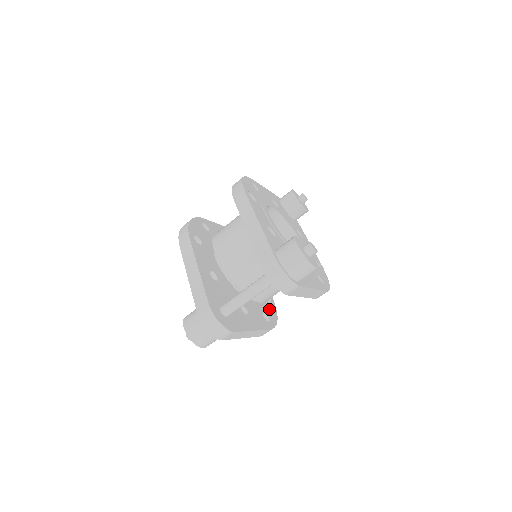
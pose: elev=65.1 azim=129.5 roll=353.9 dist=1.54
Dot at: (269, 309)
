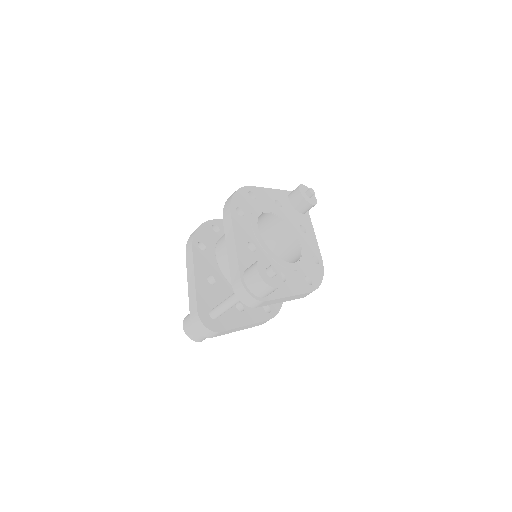
Dot at: occluded
